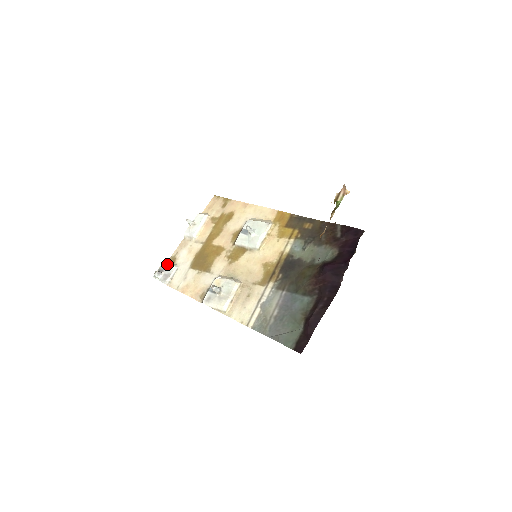
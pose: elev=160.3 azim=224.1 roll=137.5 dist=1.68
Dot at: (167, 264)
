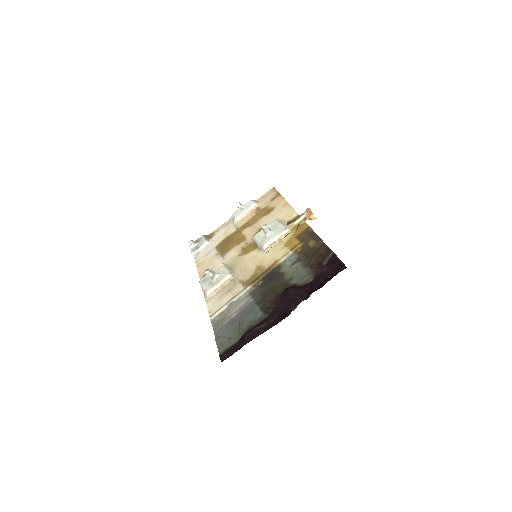
Dot at: (204, 237)
